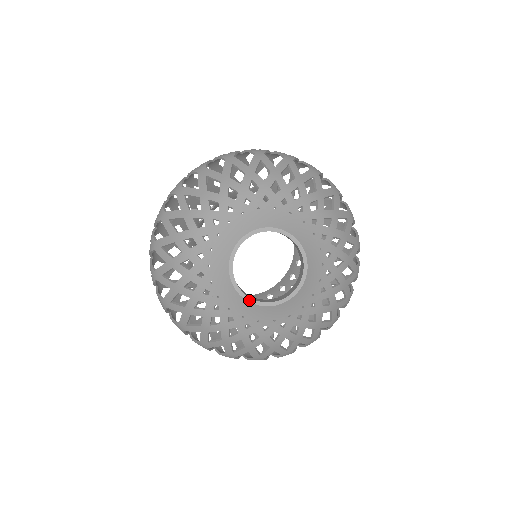
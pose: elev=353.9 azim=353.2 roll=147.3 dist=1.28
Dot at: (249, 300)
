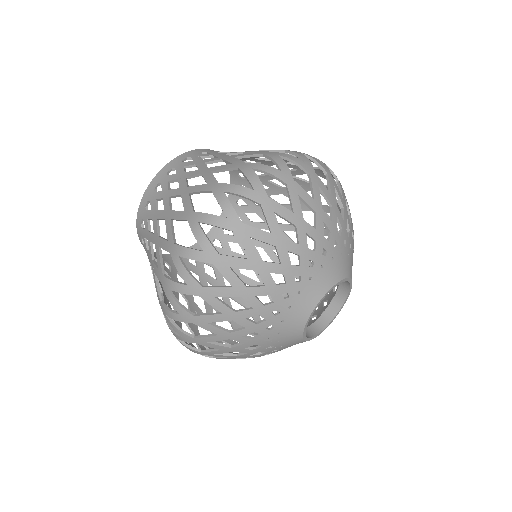
Dot at: occluded
